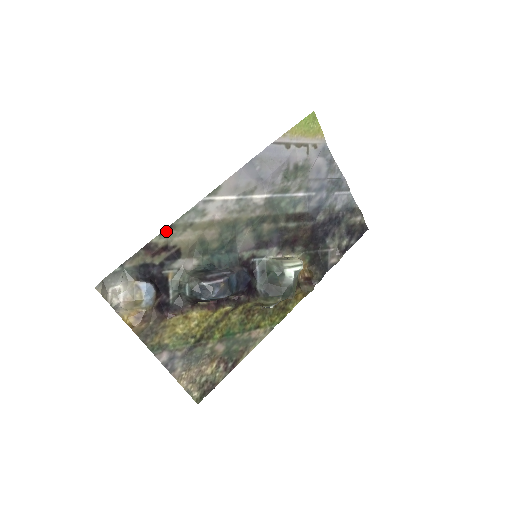
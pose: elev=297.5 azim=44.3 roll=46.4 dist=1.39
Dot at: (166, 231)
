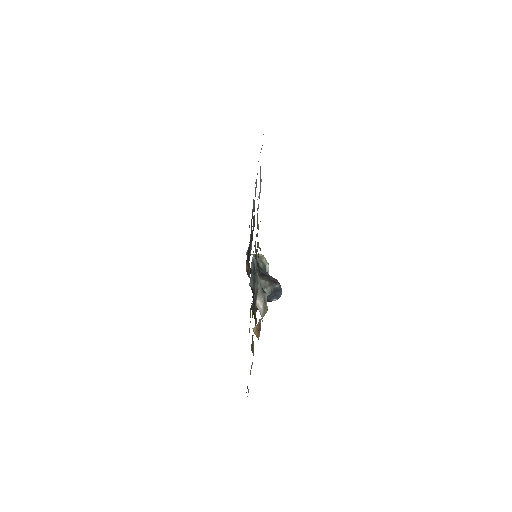
Dot at: occluded
